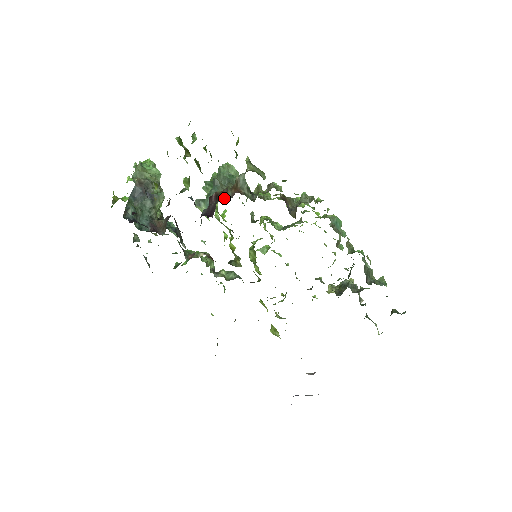
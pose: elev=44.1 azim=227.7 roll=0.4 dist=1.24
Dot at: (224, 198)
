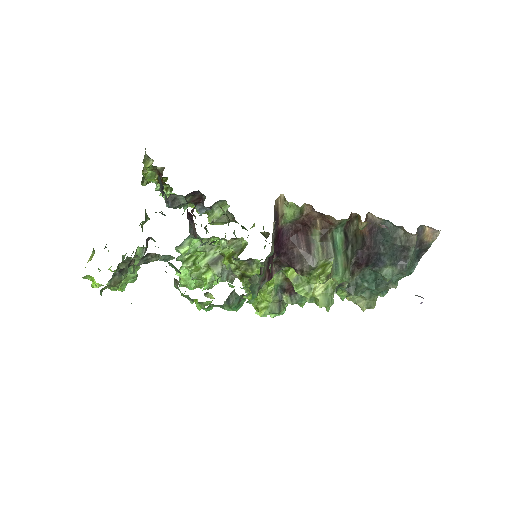
Dot at: occluded
